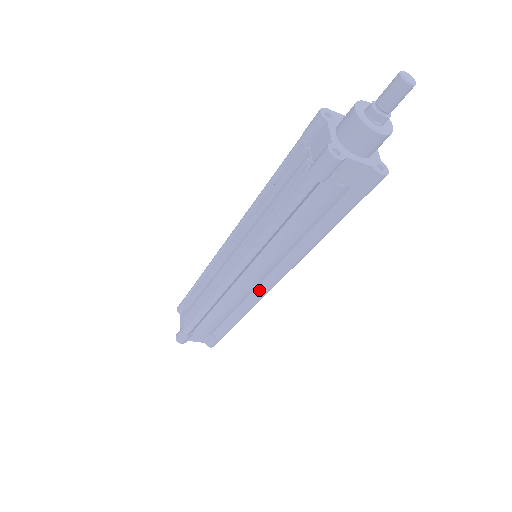
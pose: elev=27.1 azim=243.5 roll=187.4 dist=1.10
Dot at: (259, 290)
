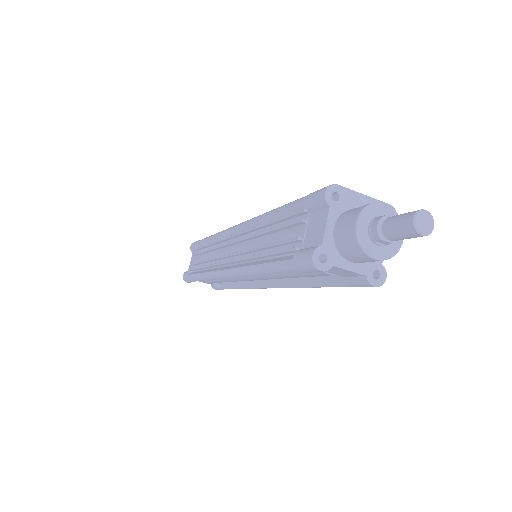
Dot at: (255, 283)
